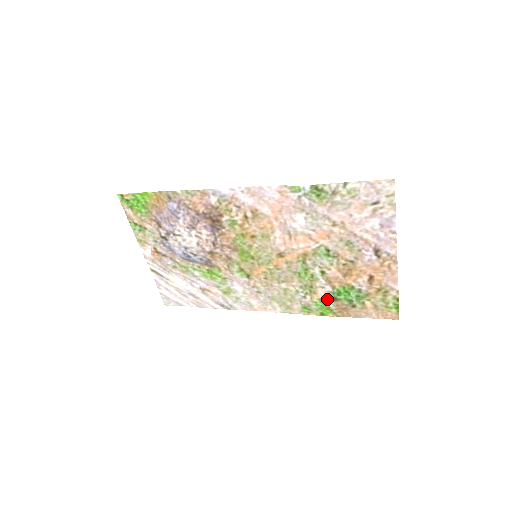
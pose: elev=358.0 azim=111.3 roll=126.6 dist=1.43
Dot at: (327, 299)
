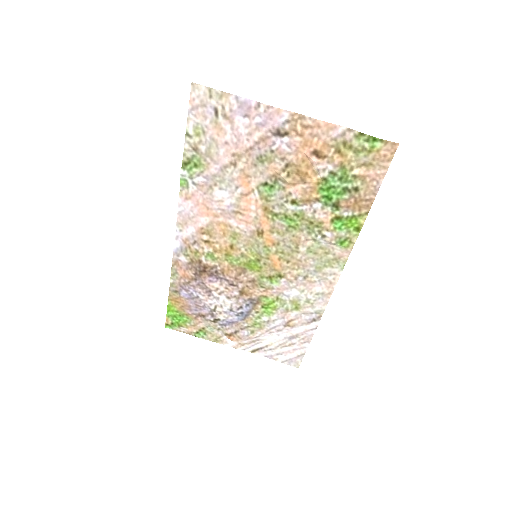
Dot at: (333, 214)
